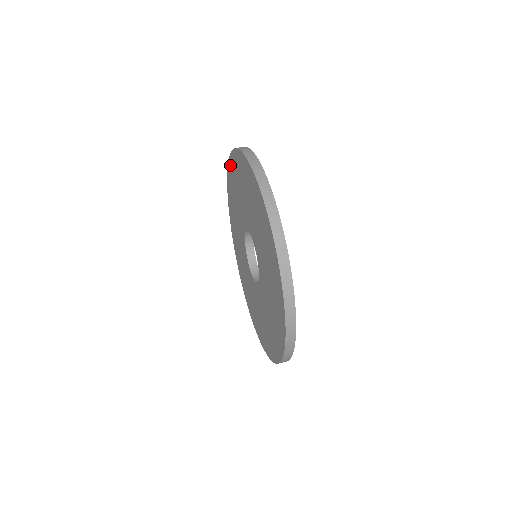
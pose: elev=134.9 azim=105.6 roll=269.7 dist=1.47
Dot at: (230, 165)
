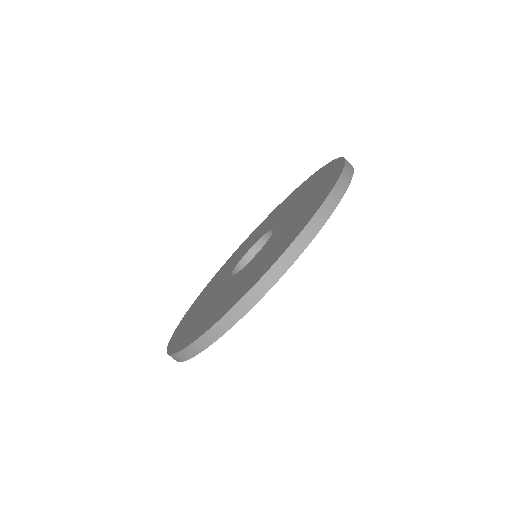
Dot at: (294, 236)
